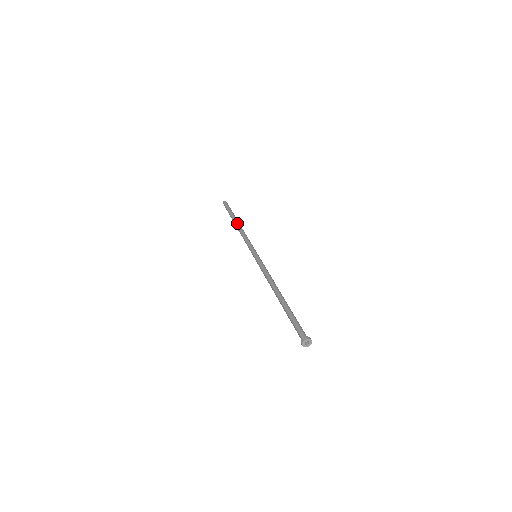
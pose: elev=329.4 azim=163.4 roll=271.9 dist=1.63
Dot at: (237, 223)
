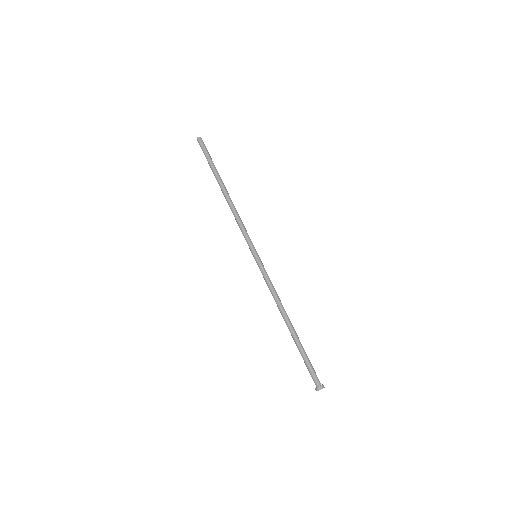
Dot at: (224, 192)
